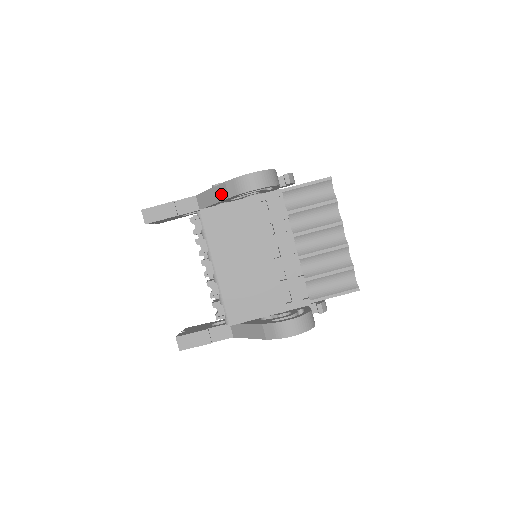
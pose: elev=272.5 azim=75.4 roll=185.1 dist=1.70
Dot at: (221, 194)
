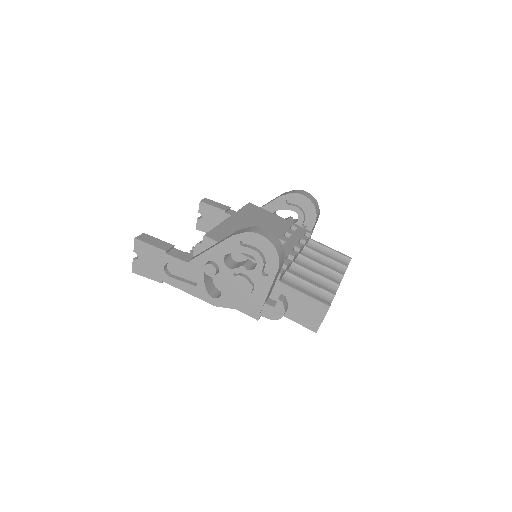
Dot at: occluded
